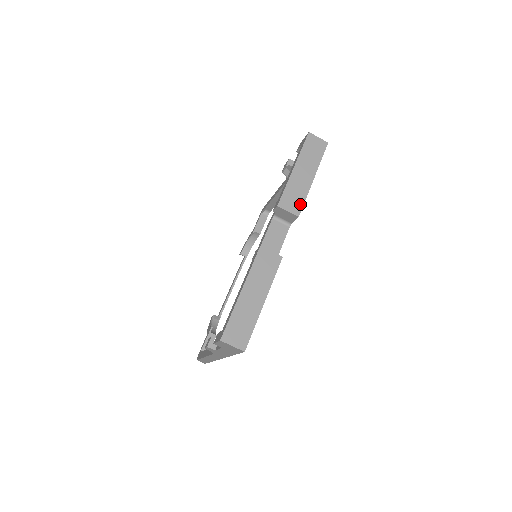
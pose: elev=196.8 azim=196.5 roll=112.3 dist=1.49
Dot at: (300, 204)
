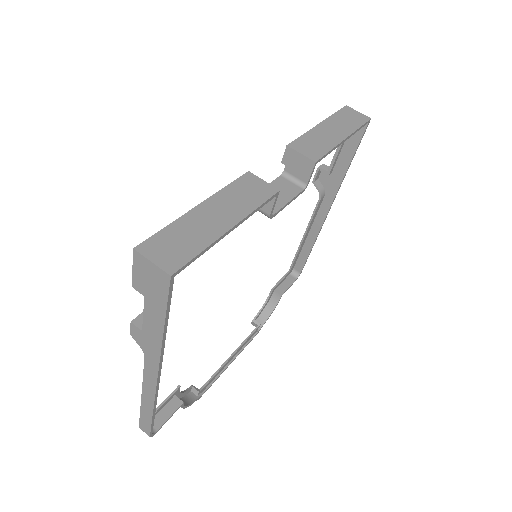
Dot at: (321, 152)
